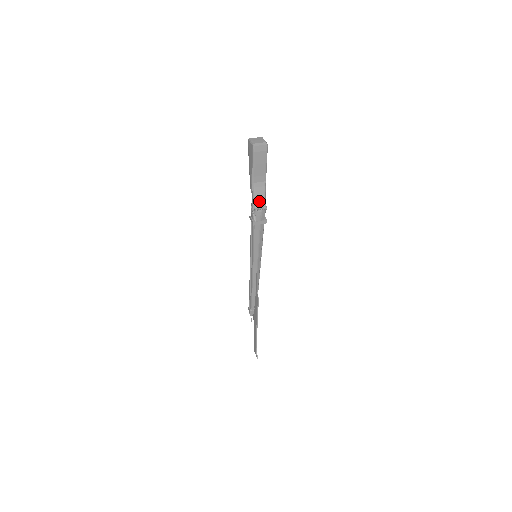
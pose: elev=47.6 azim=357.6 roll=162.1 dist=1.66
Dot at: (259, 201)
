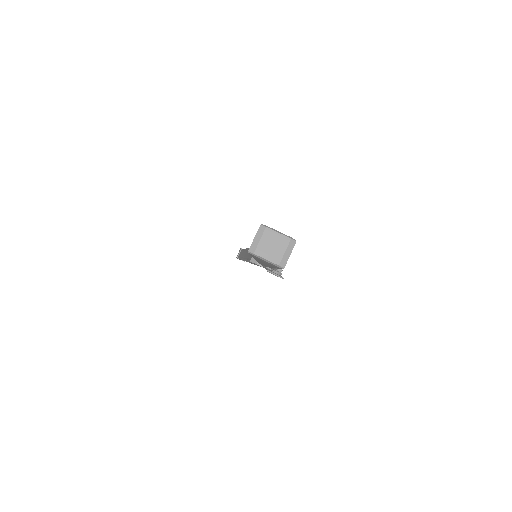
Dot at: occluded
